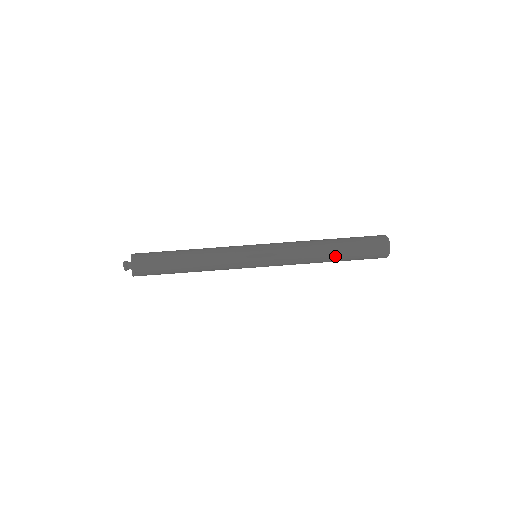
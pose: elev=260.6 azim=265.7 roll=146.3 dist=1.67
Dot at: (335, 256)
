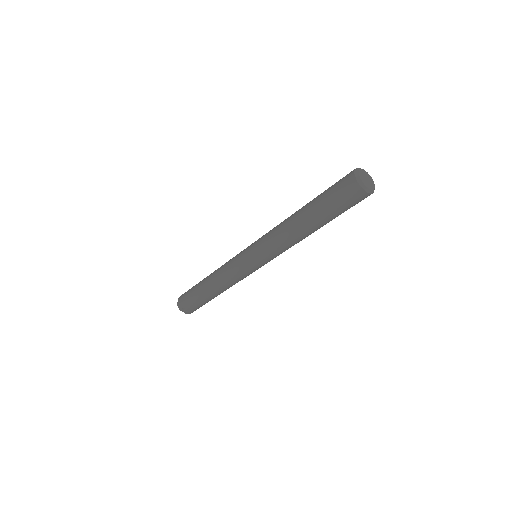
Dot at: (322, 226)
